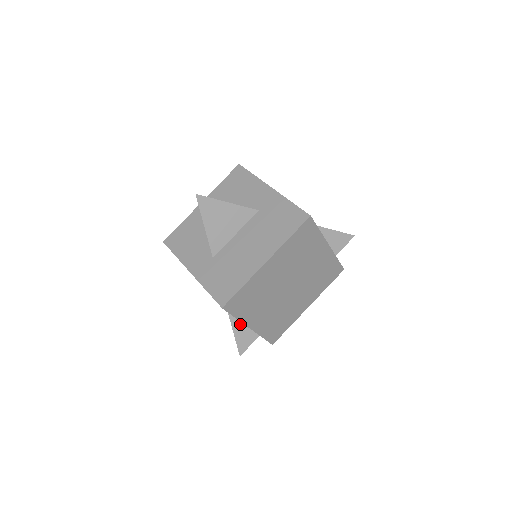
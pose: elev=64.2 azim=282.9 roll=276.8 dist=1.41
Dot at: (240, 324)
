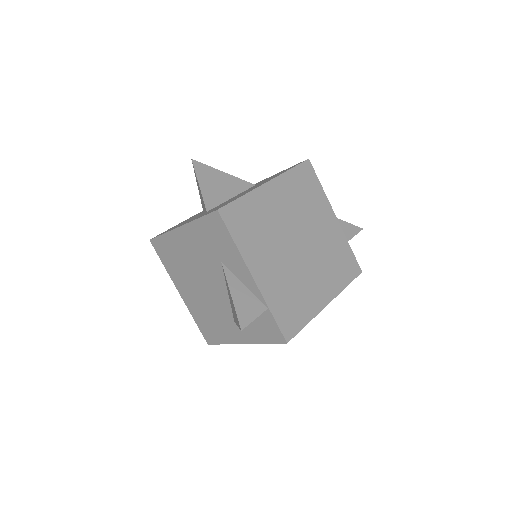
Dot at: (240, 288)
